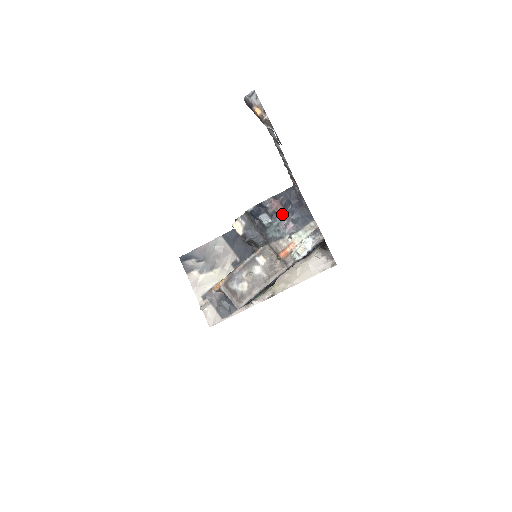
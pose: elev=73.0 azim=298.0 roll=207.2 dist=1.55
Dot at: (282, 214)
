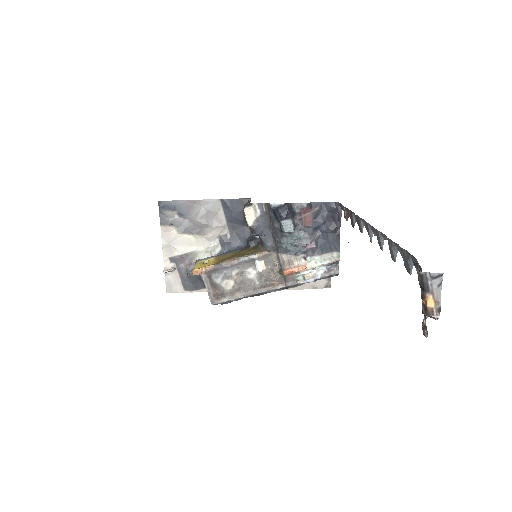
Dot at: (309, 229)
